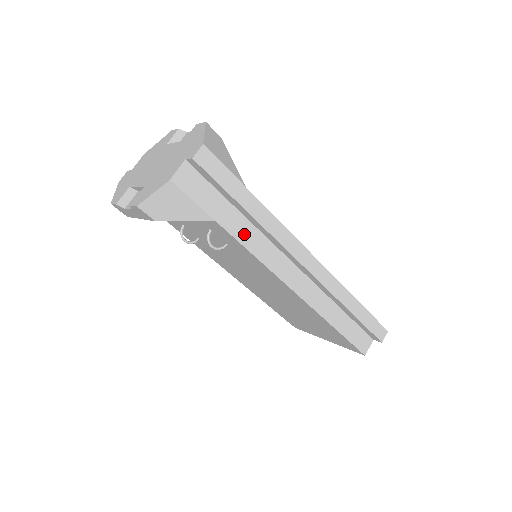
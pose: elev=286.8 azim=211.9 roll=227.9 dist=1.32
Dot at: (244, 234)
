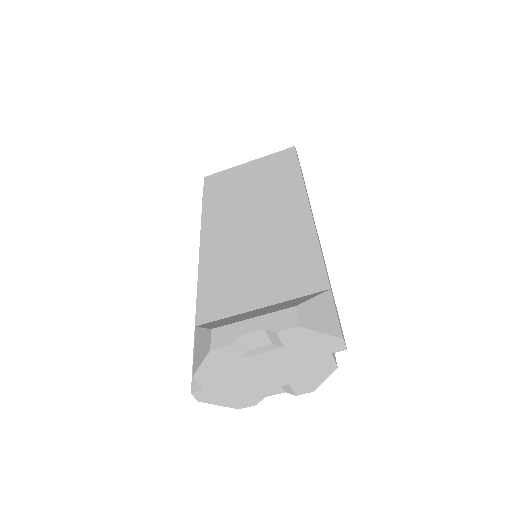
Dot at: occluded
